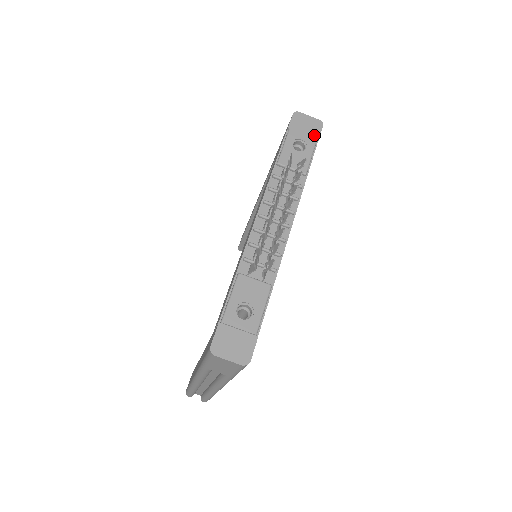
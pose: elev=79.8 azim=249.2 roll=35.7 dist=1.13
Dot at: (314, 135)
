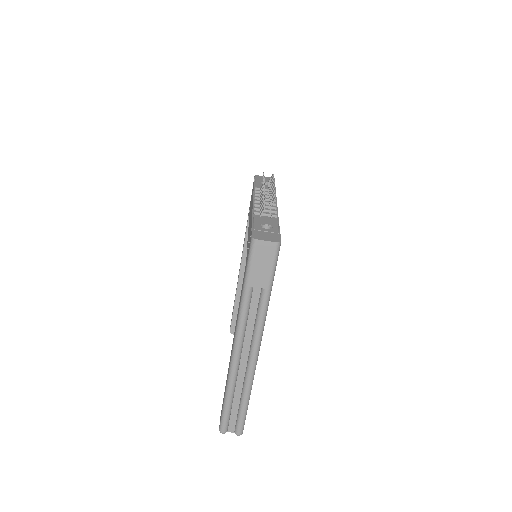
Dot at: occluded
